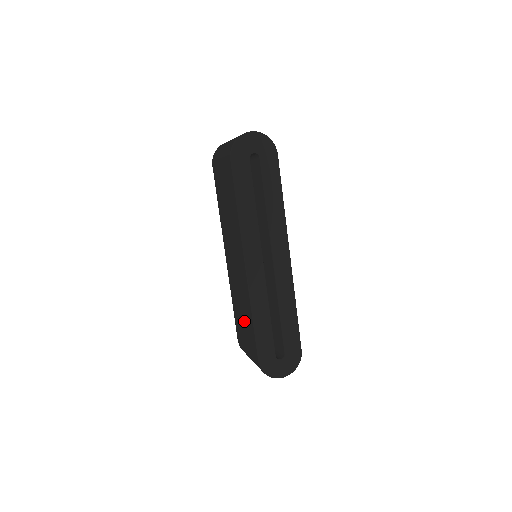
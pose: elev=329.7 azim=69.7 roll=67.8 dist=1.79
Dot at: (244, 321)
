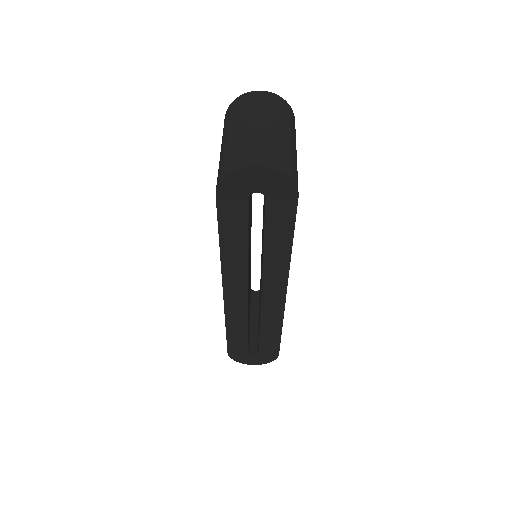
Dot at: occluded
